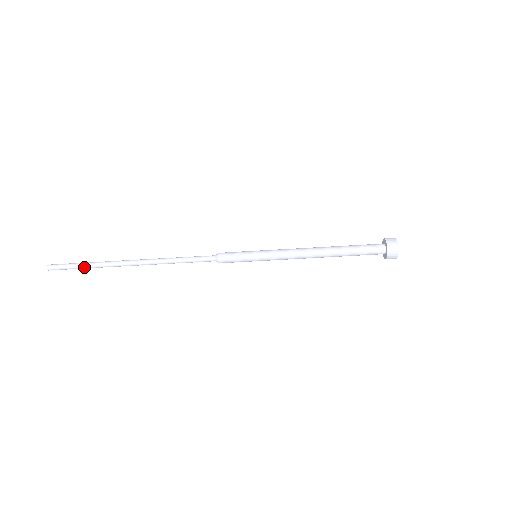
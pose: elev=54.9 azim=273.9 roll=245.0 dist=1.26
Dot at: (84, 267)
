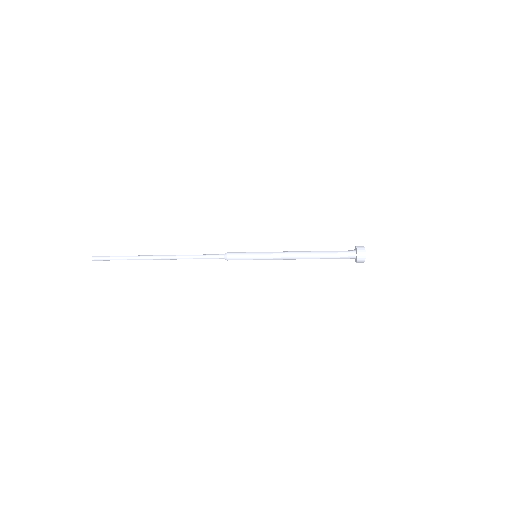
Dot at: occluded
